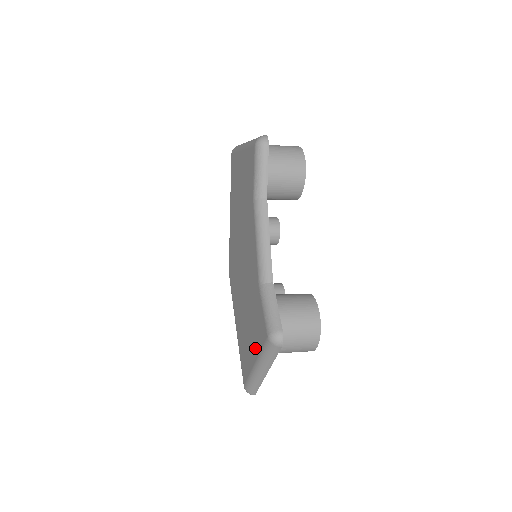
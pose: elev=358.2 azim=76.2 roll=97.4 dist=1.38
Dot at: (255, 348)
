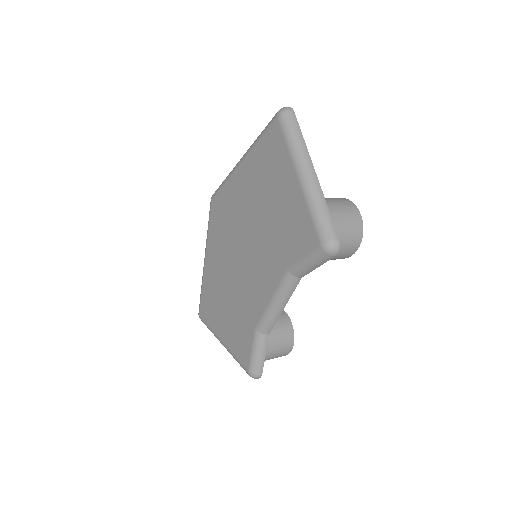
Dot at: (228, 339)
